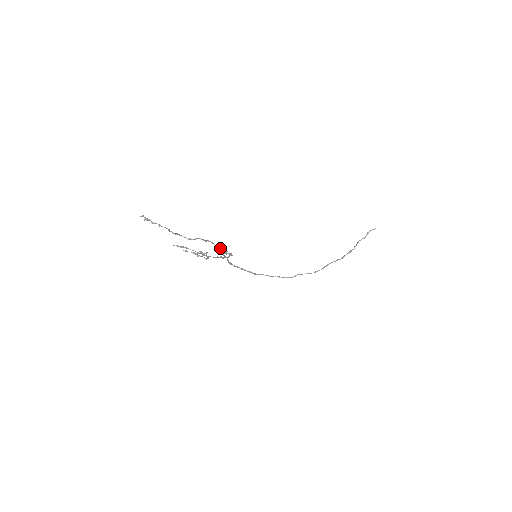
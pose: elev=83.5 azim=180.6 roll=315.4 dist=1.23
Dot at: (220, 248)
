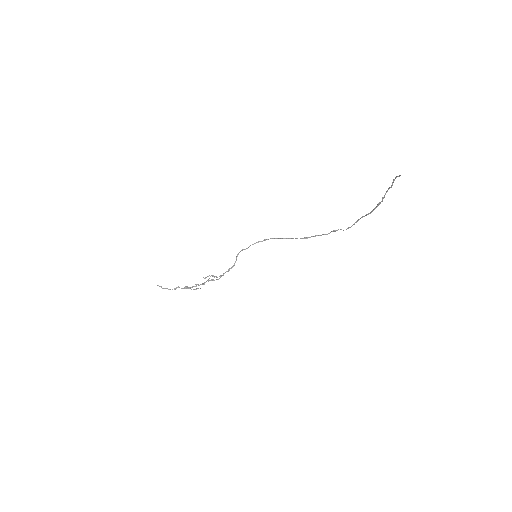
Dot at: occluded
